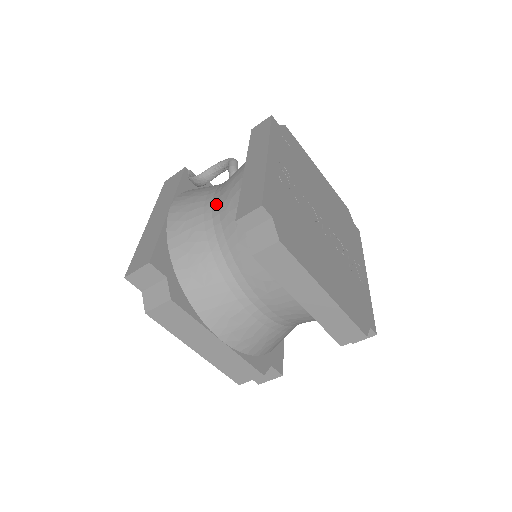
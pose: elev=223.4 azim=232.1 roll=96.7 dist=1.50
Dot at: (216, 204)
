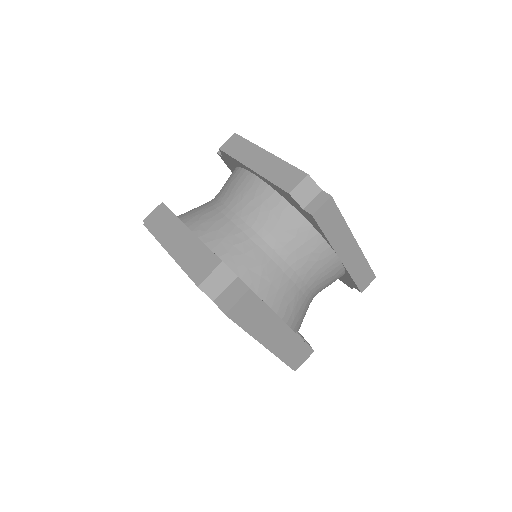
Dot at: occluded
